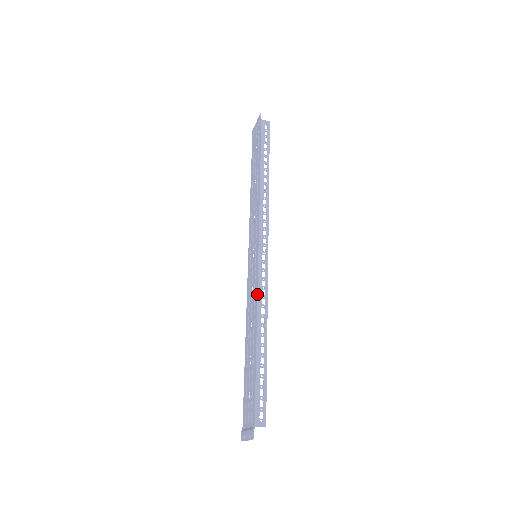
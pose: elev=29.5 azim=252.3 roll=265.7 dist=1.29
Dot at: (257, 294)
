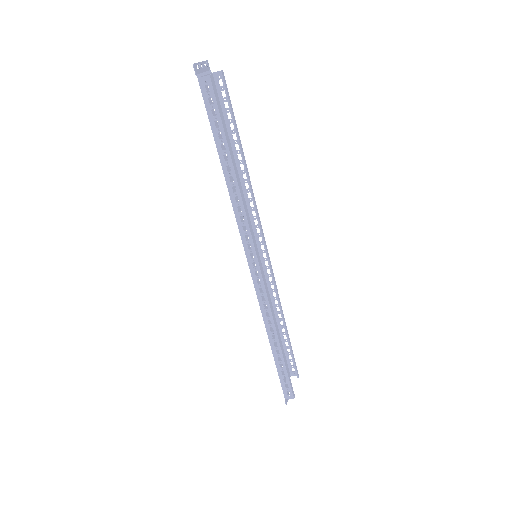
Dot at: (260, 309)
